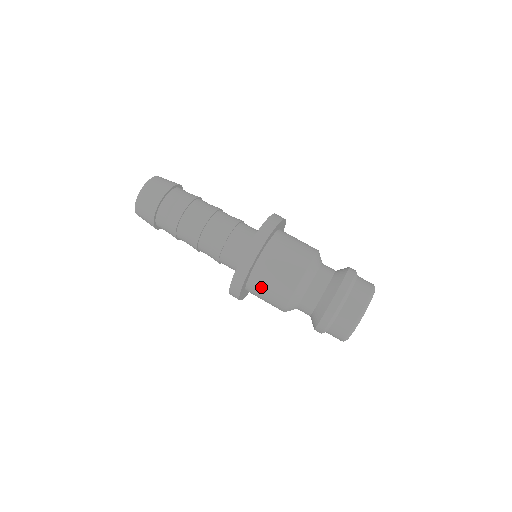
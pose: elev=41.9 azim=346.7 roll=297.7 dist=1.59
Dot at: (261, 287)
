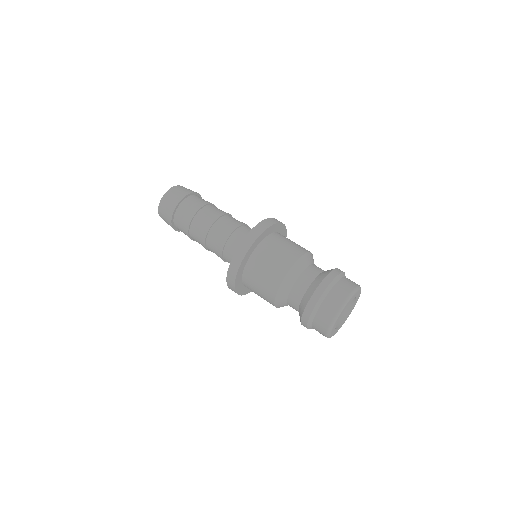
Dot at: occluded
